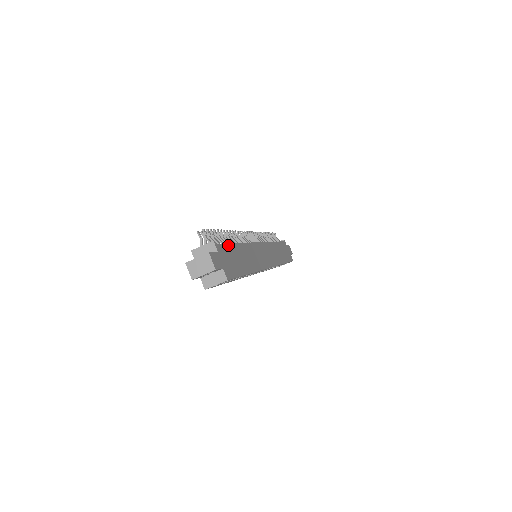
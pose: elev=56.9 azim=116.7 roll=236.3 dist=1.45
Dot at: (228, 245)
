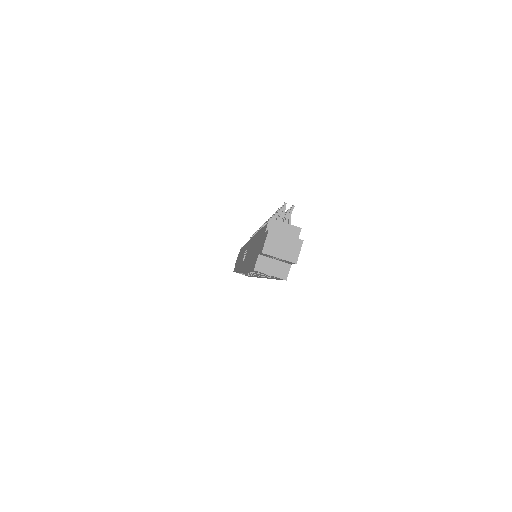
Dot at: occluded
